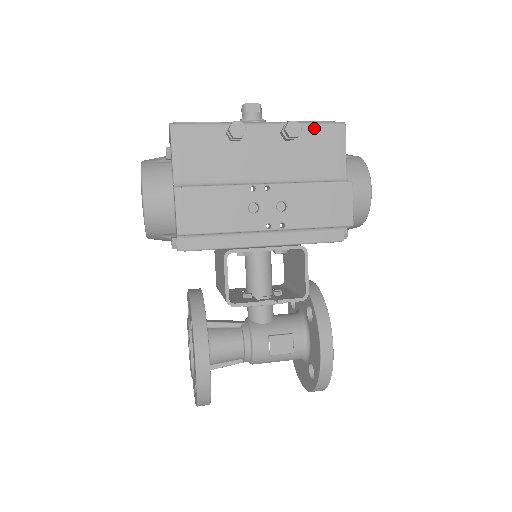
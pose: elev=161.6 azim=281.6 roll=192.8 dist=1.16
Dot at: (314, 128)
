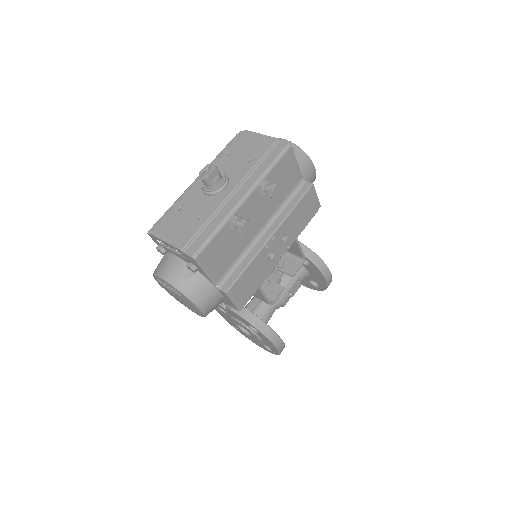
Dot at: (276, 168)
